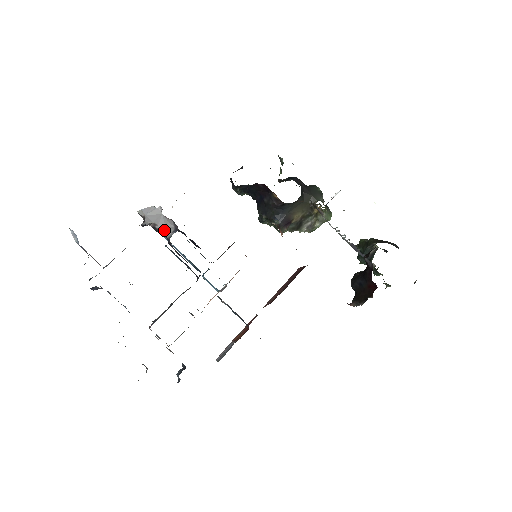
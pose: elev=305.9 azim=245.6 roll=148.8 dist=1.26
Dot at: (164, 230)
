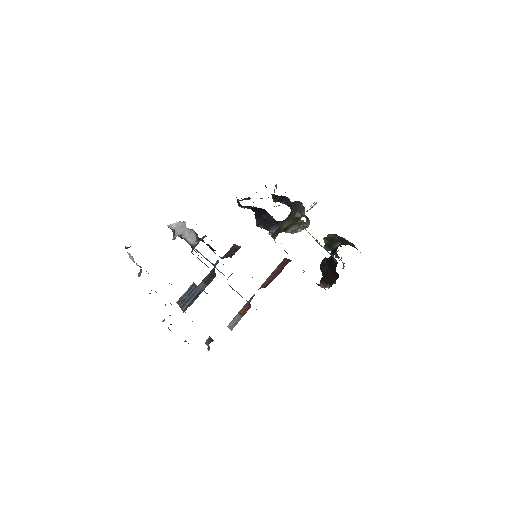
Dot at: (189, 239)
